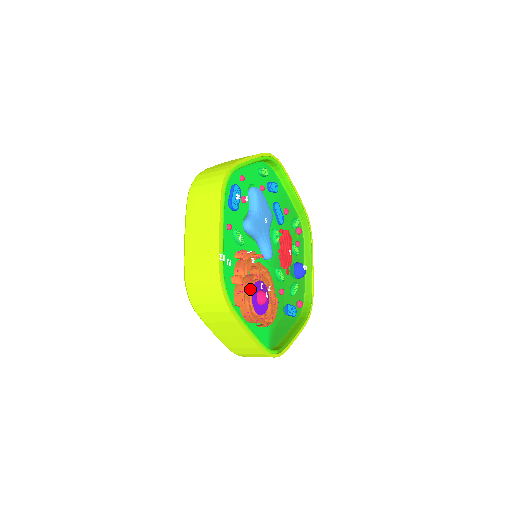
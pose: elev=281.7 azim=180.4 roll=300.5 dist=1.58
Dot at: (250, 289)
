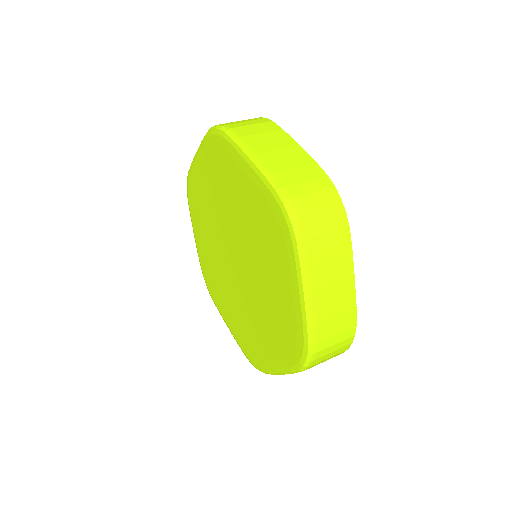
Dot at: occluded
